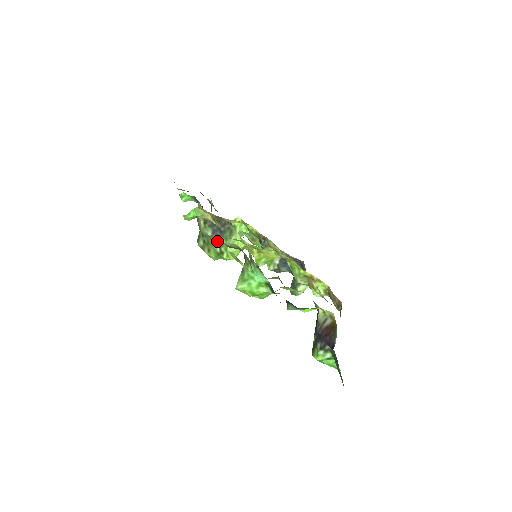
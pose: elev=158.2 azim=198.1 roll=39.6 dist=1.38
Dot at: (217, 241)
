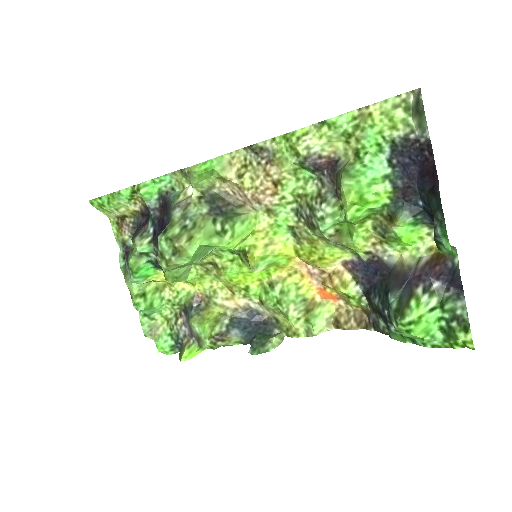
Dot at: (218, 217)
